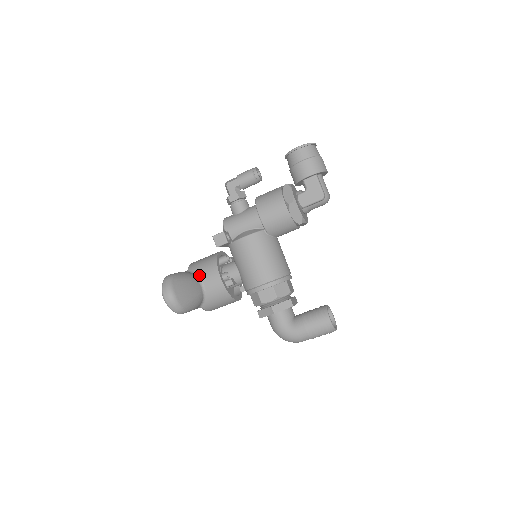
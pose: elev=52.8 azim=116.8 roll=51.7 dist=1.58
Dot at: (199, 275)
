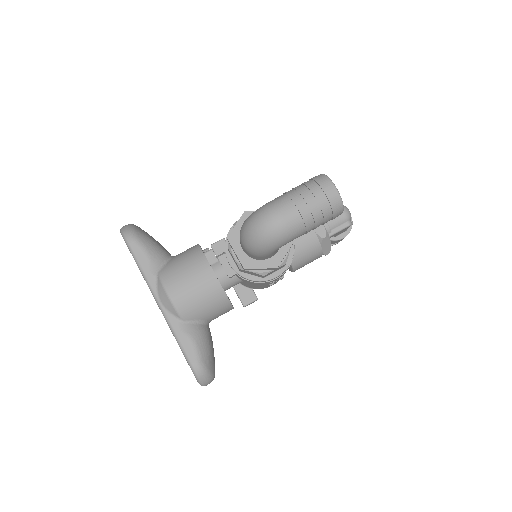
Dot at: occluded
